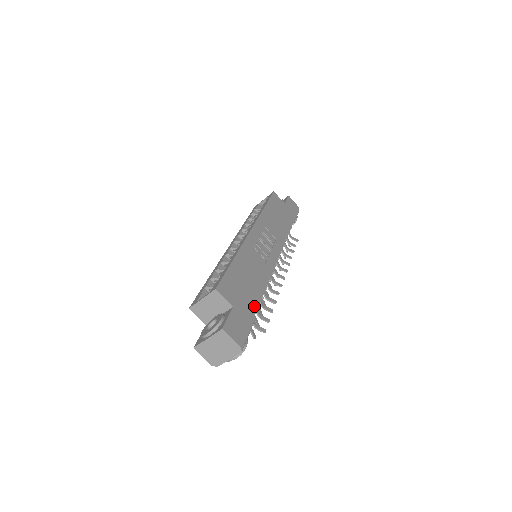
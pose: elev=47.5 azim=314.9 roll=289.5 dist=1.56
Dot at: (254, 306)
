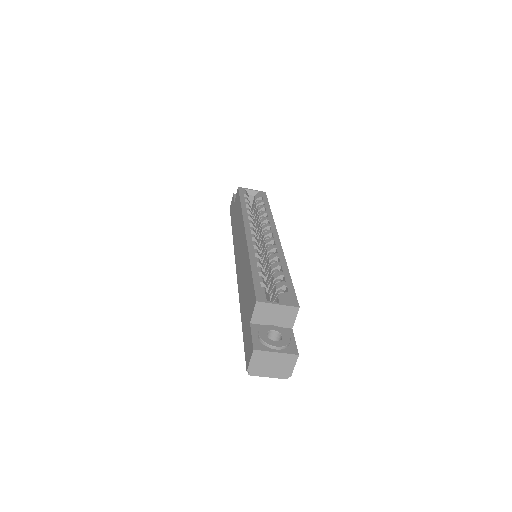
Dot at: occluded
